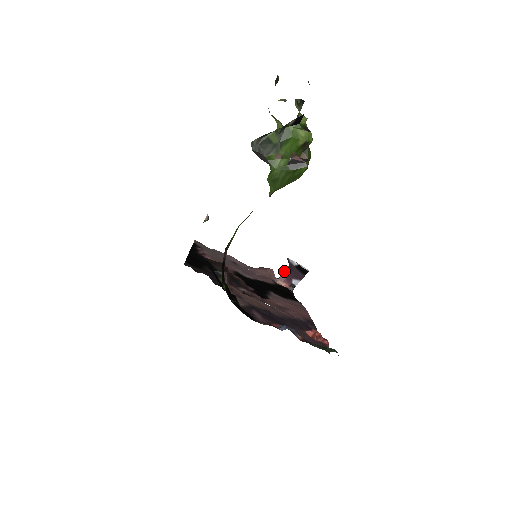
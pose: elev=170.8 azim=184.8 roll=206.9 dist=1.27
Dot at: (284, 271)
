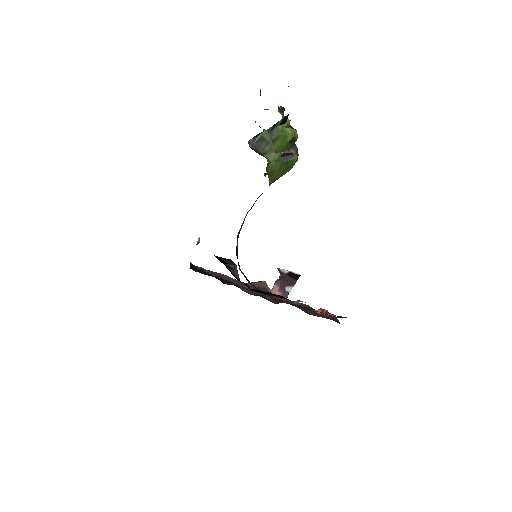
Dot at: (276, 281)
